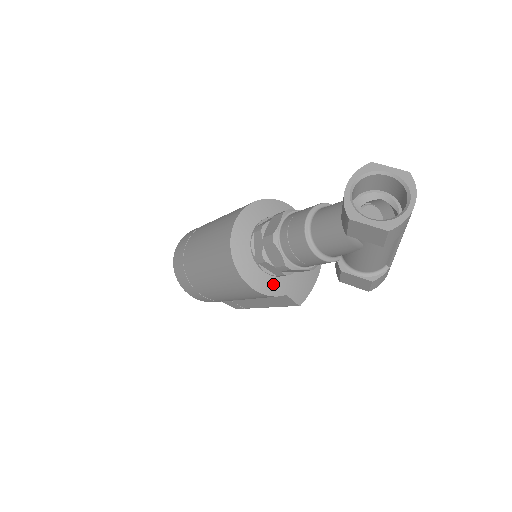
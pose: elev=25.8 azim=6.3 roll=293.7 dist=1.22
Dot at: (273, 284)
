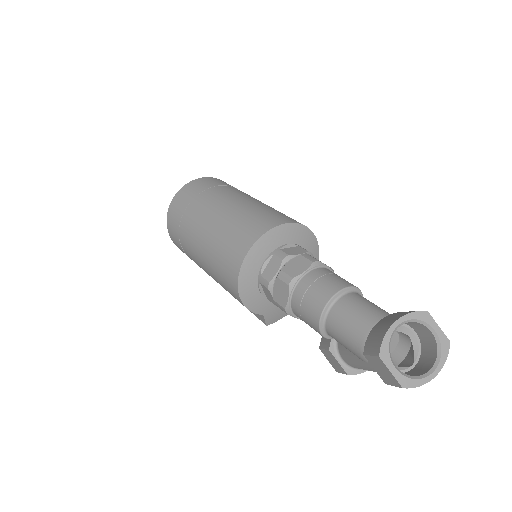
Dot at: (259, 303)
